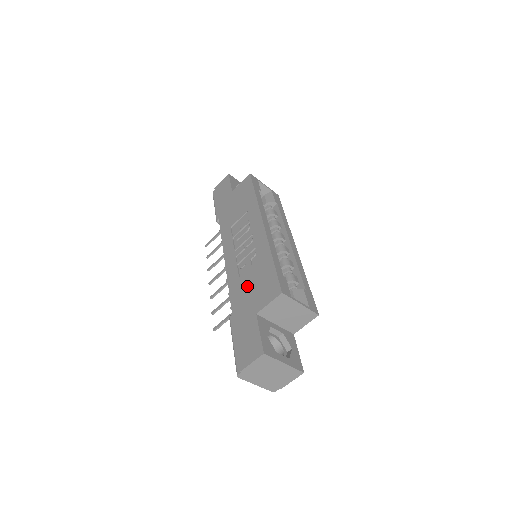
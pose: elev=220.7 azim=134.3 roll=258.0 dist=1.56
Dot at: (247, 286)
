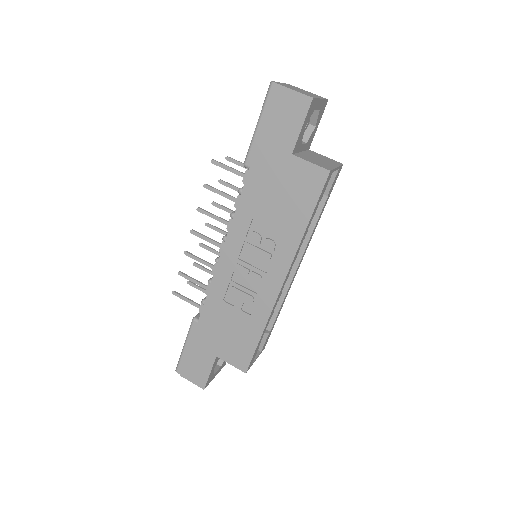
Dot at: (224, 323)
